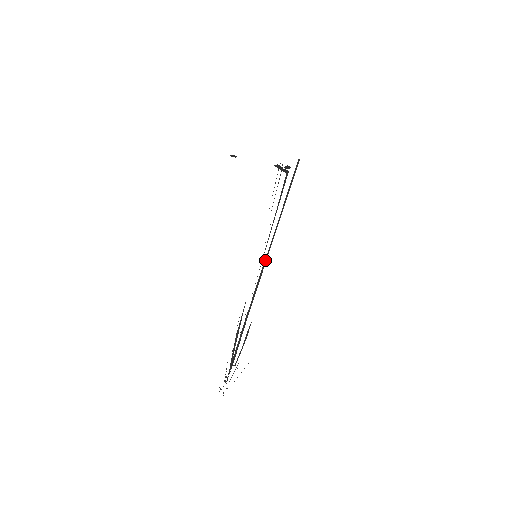
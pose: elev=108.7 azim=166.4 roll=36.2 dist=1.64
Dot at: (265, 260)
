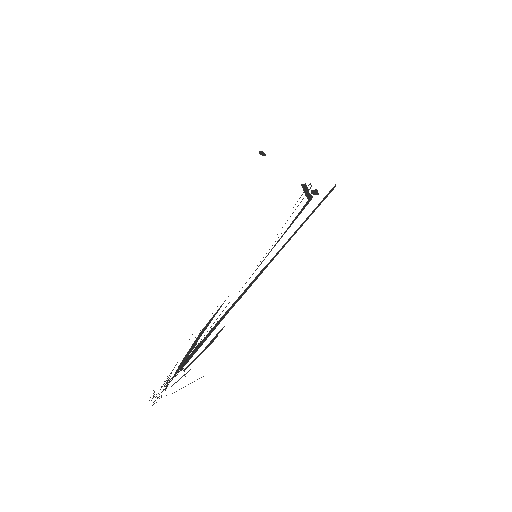
Dot at: (269, 262)
